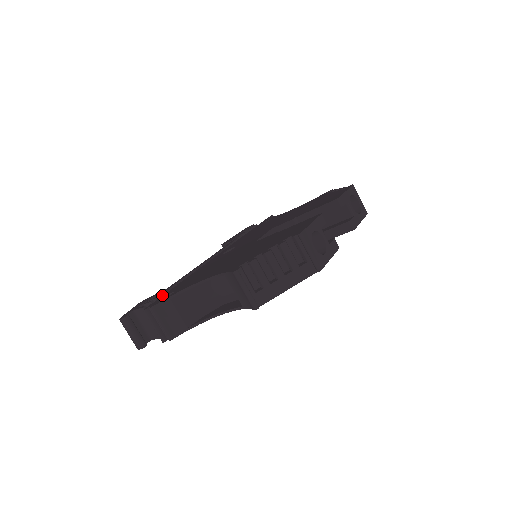
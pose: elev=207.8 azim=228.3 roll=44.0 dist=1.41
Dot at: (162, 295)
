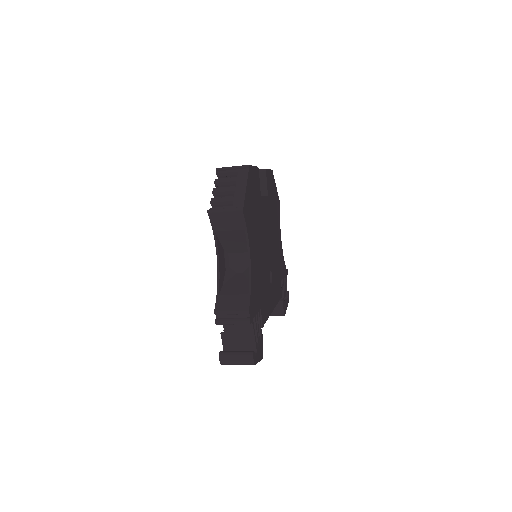
Dot at: occluded
